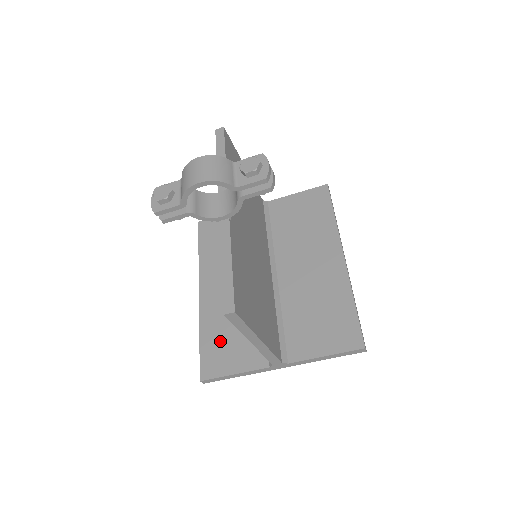
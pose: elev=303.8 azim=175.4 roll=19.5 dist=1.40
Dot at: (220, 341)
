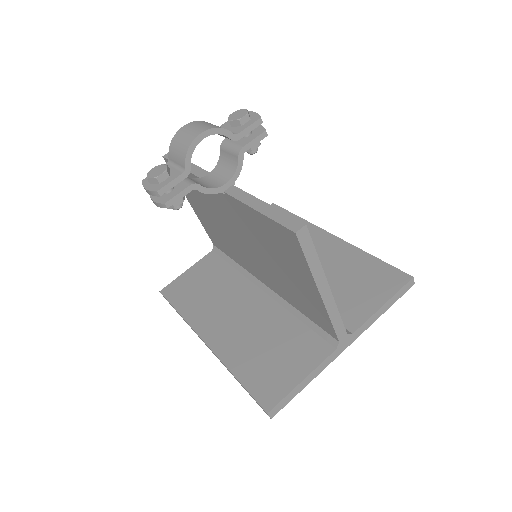
Dot at: (262, 364)
